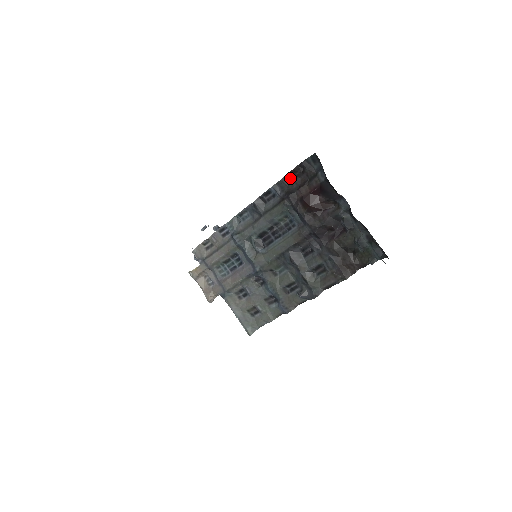
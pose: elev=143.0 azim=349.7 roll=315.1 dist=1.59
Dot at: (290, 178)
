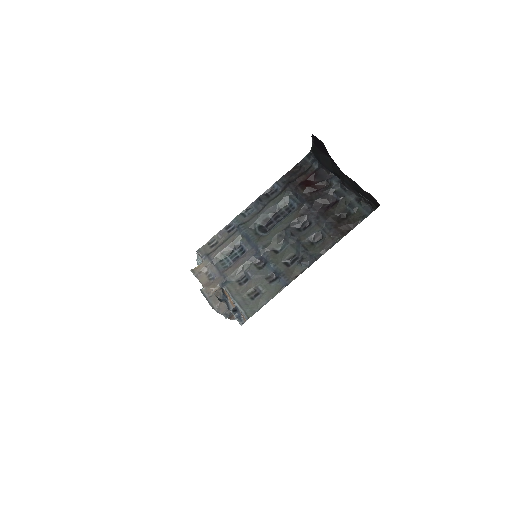
Dot at: (290, 174)
